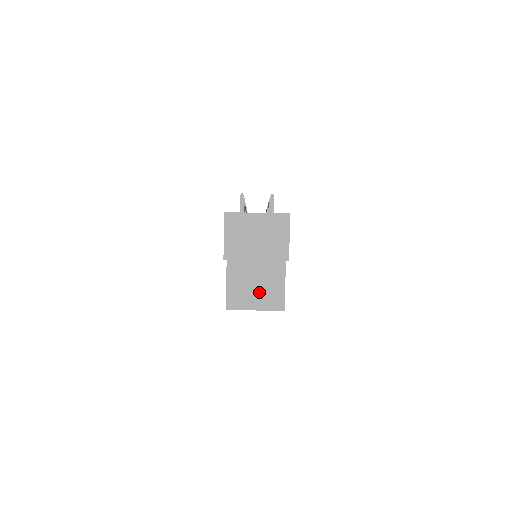
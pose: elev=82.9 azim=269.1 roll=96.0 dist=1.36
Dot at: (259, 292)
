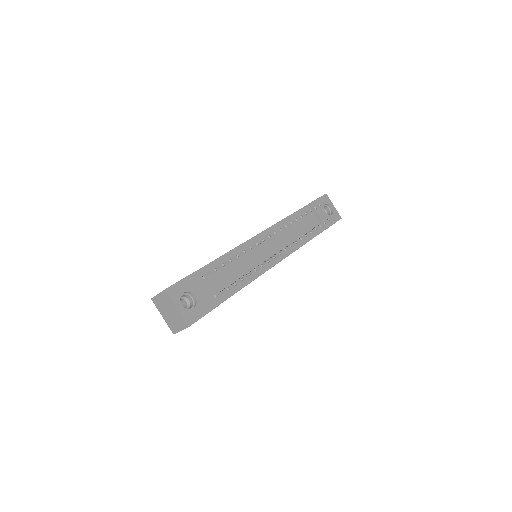
Dot at: occluded
